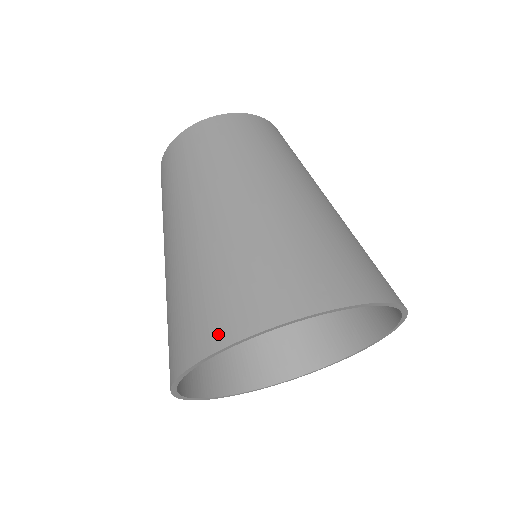
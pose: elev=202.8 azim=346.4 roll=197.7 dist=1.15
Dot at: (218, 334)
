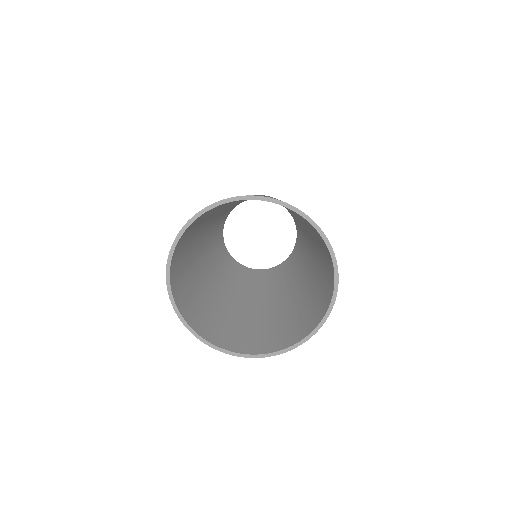
Dot at: occluded
